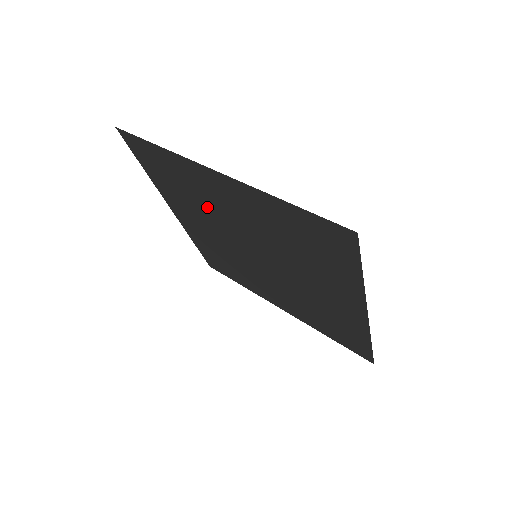
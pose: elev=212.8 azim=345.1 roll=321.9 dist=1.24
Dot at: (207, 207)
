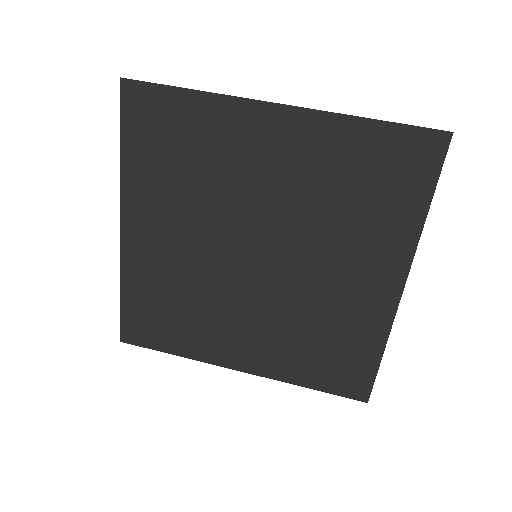
Dot at: (215, 185)
